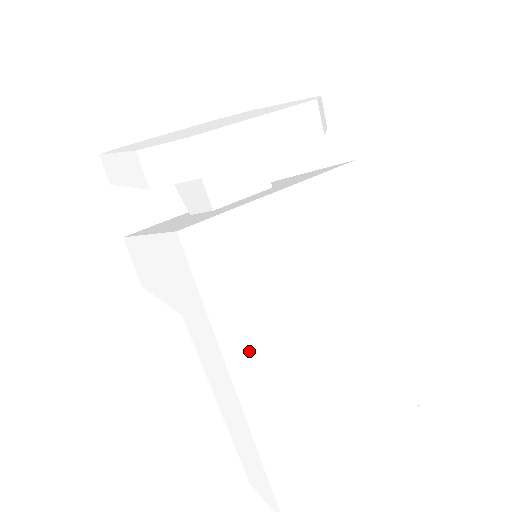
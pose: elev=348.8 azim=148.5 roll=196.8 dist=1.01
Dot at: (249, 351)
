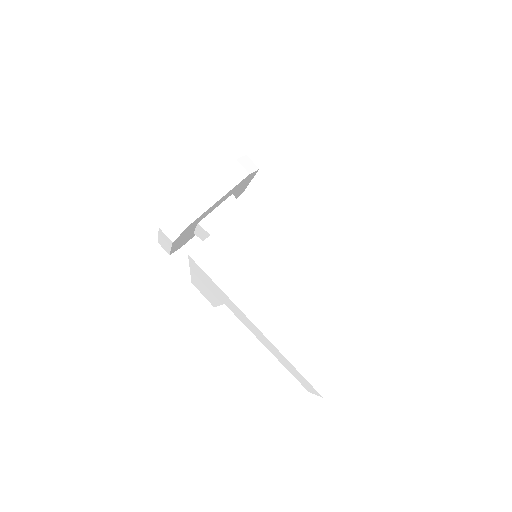
Dot at: (254, 301)
